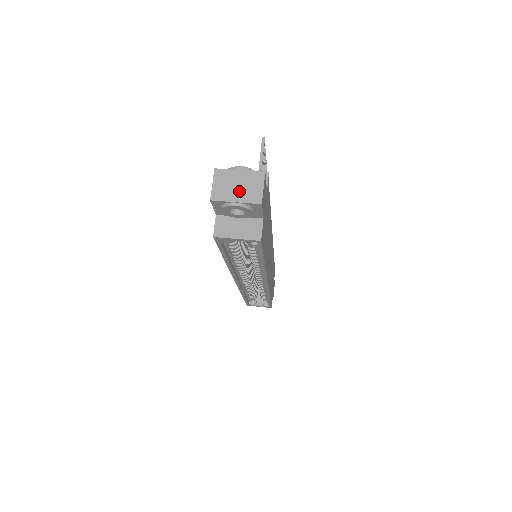
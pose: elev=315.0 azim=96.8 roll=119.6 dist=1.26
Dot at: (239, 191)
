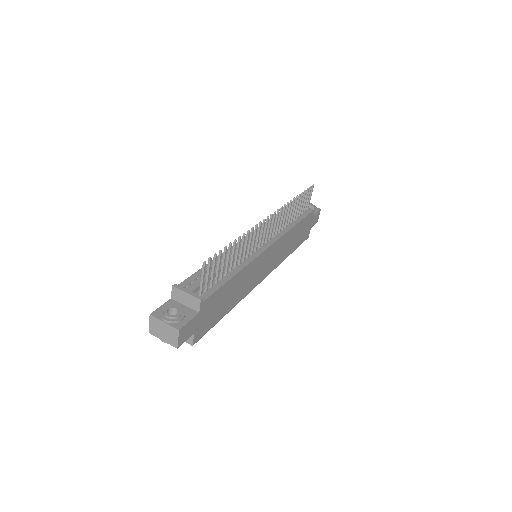
Dot at: (164, 335)
